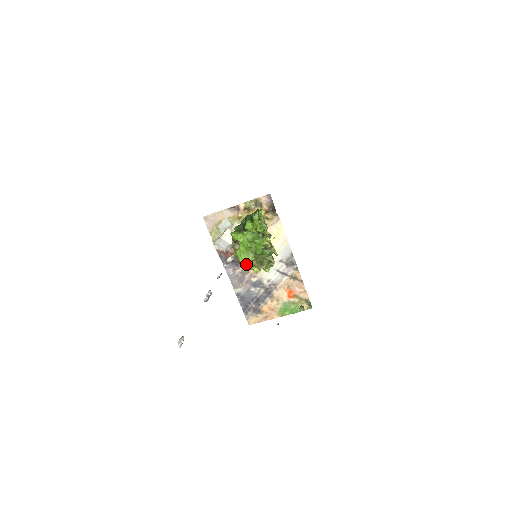
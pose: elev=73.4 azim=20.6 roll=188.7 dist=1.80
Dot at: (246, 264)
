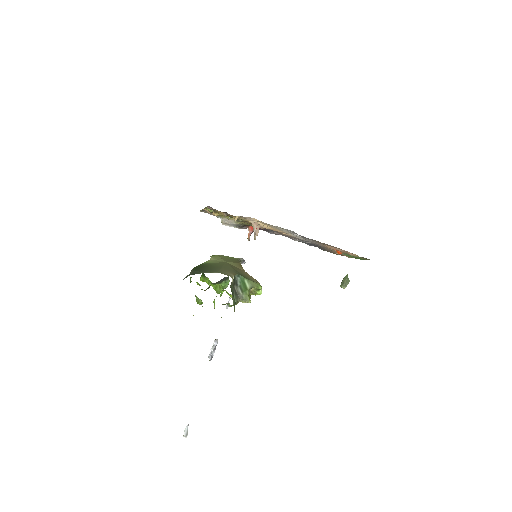
Dot at: occluded
